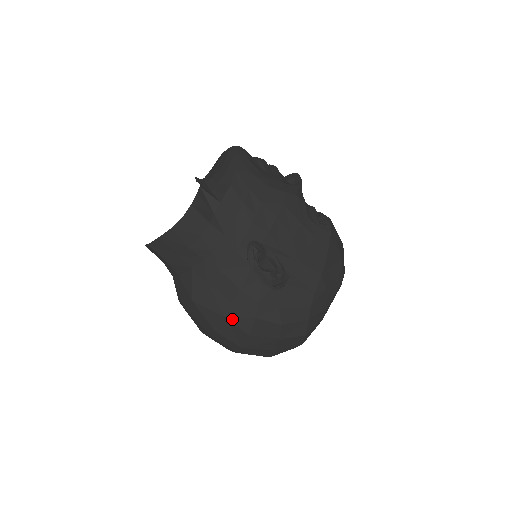
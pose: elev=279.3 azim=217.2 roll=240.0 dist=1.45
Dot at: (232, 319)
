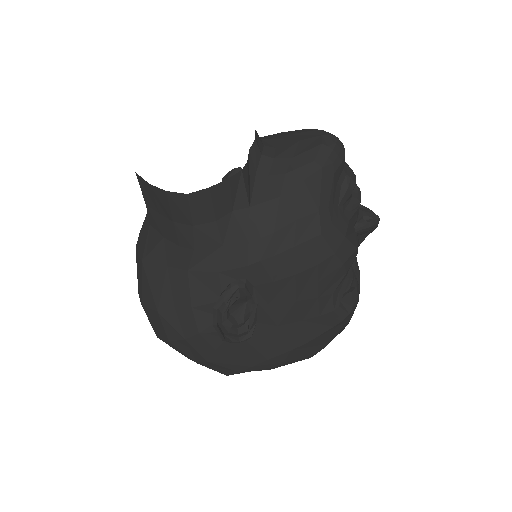
Dot at: (163, 318)
